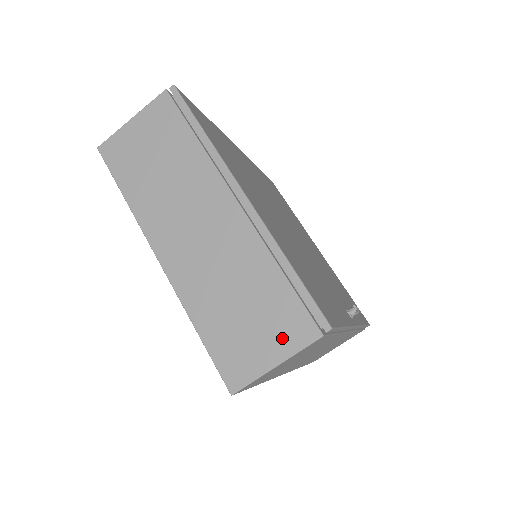
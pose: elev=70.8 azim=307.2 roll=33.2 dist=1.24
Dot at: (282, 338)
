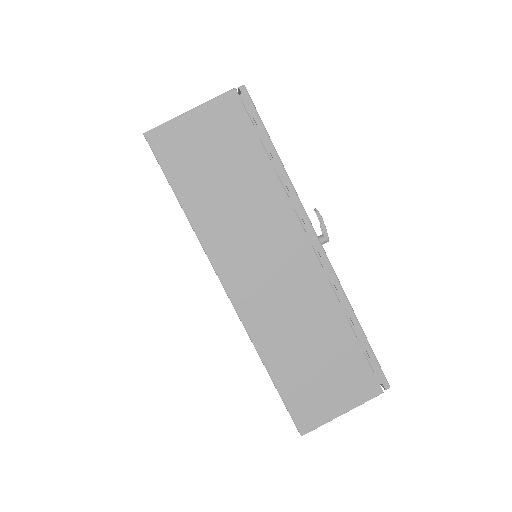
Dot at: occluded
